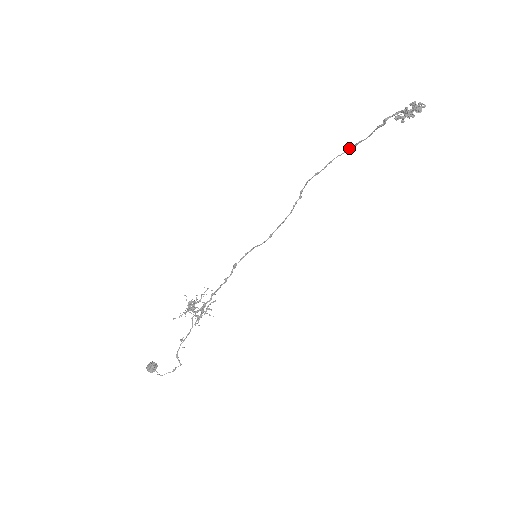
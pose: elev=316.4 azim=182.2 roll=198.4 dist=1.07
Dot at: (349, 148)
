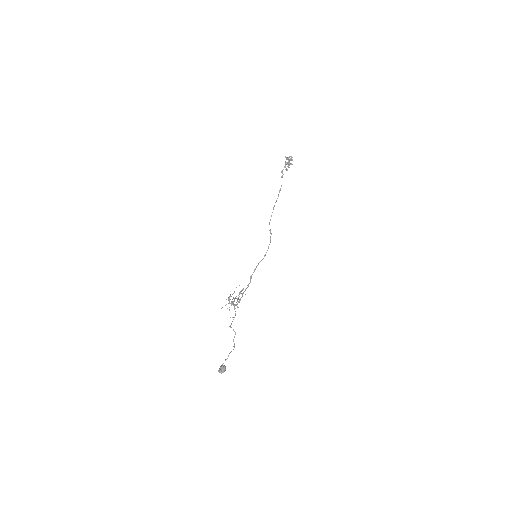
Dot at: (278, 196)
